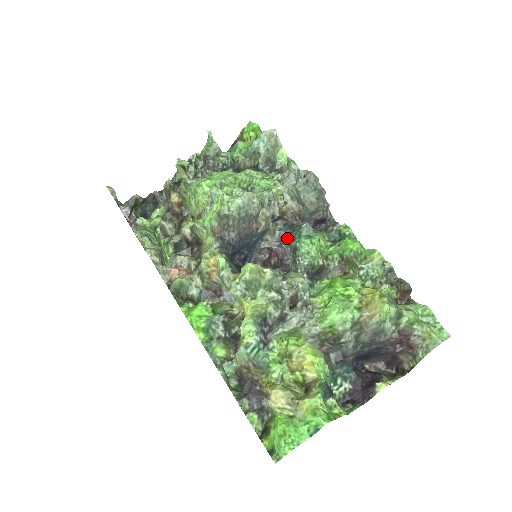
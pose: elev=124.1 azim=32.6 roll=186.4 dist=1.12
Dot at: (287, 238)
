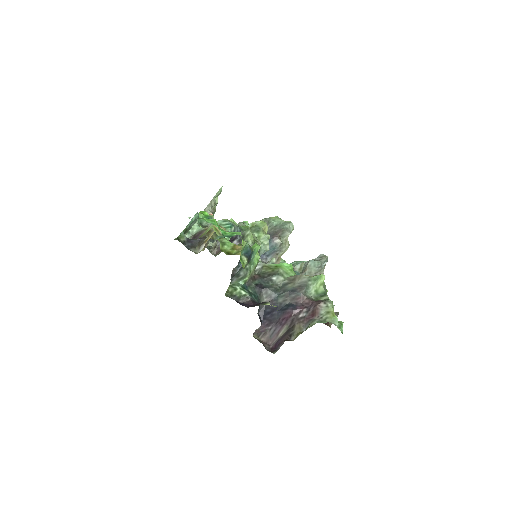
Dot at: occluded
